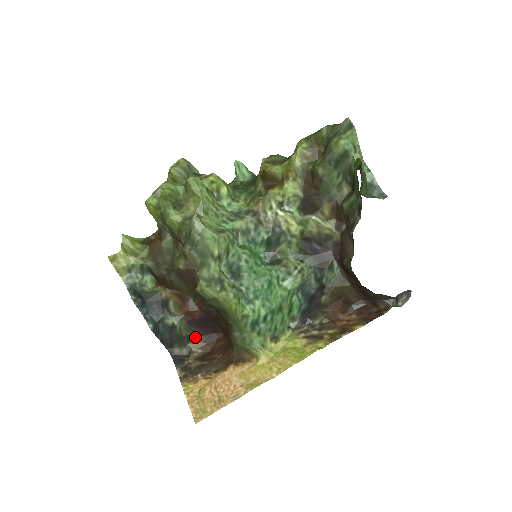
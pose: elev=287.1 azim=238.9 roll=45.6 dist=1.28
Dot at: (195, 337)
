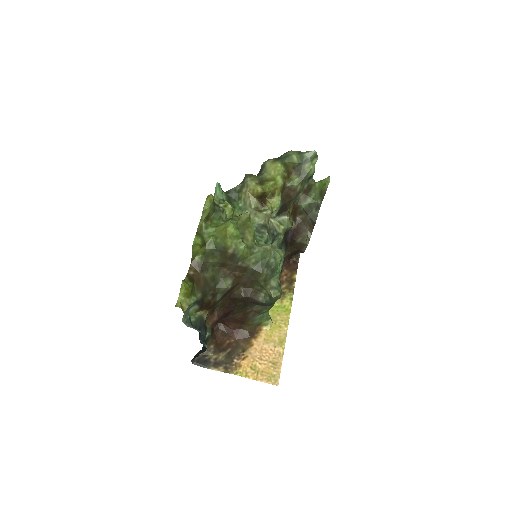
Dot at: occluded
